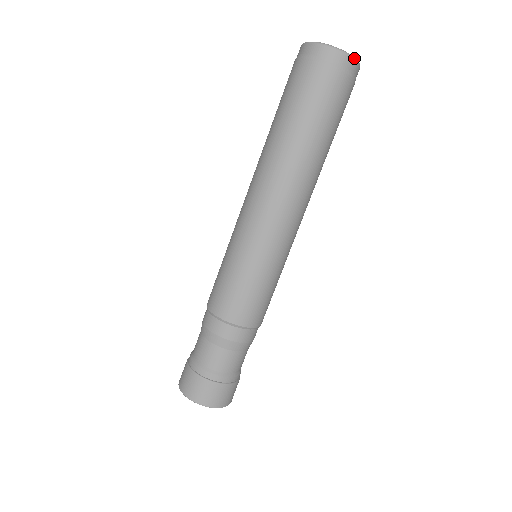
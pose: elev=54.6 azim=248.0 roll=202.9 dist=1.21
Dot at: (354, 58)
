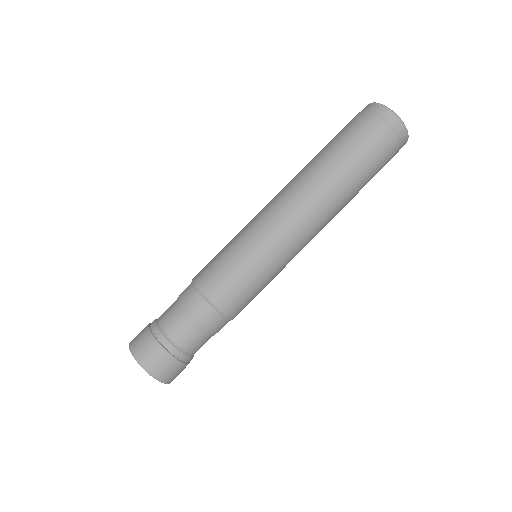
Dot at: (407, 132)
